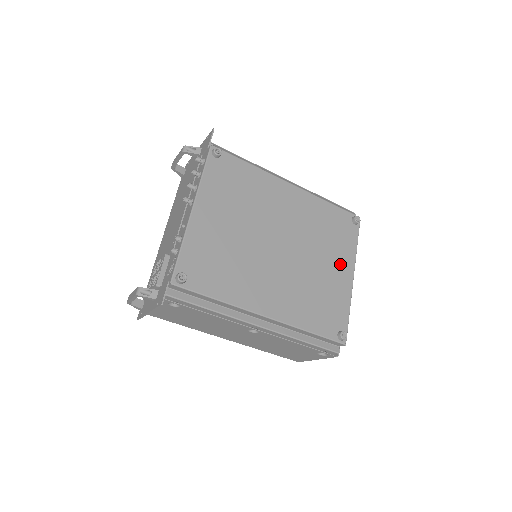
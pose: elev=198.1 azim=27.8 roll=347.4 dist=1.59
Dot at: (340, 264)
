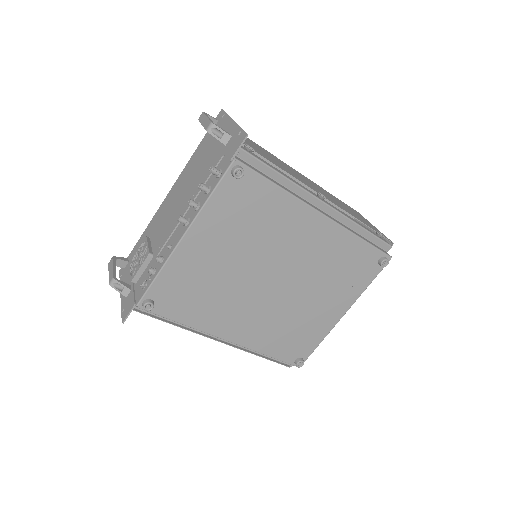
Dot at: (335, 303)
